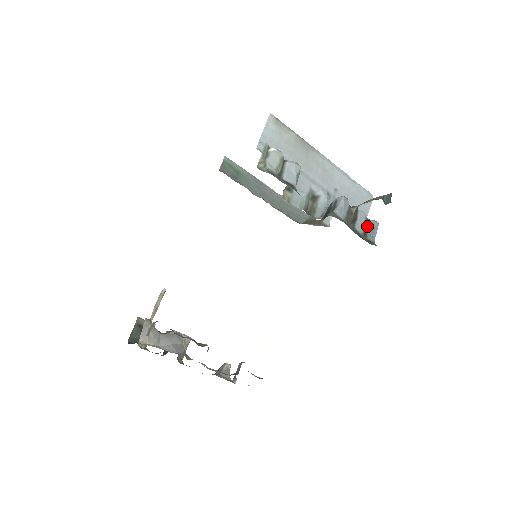
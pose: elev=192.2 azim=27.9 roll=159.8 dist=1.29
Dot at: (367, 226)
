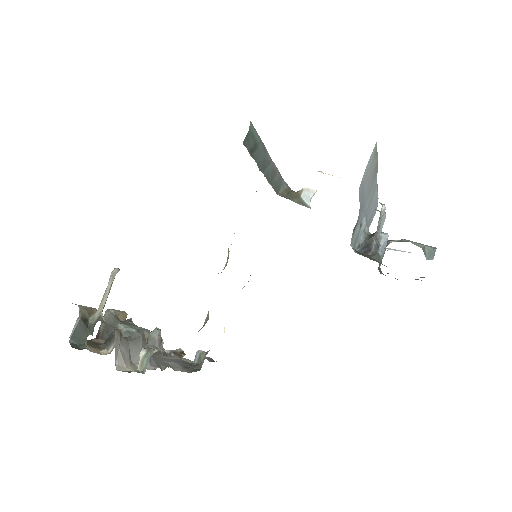
Dot at: occluded
